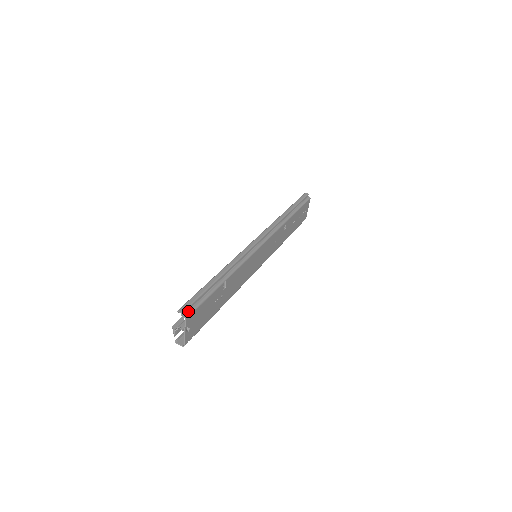
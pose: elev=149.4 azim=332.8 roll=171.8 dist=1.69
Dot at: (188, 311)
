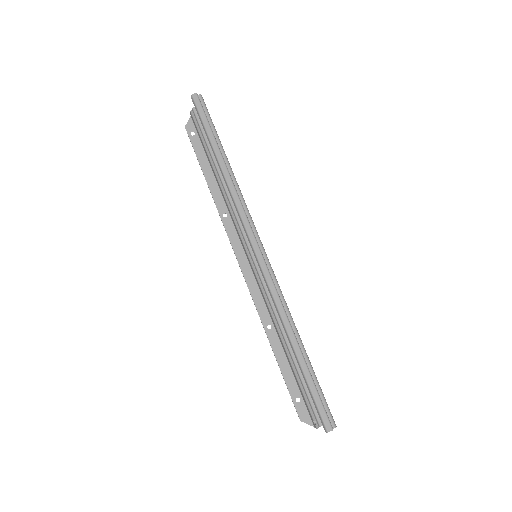
Dot at: (329, 418)
